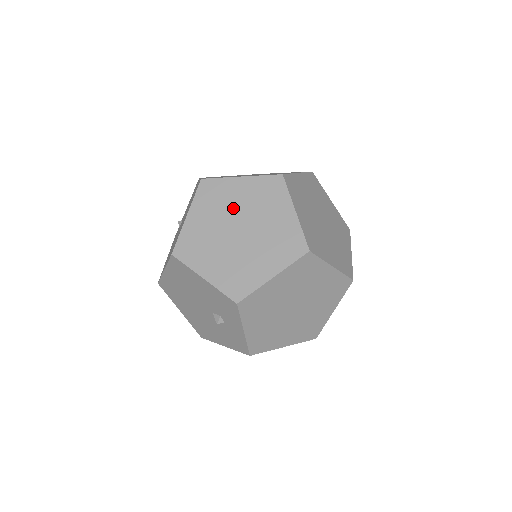
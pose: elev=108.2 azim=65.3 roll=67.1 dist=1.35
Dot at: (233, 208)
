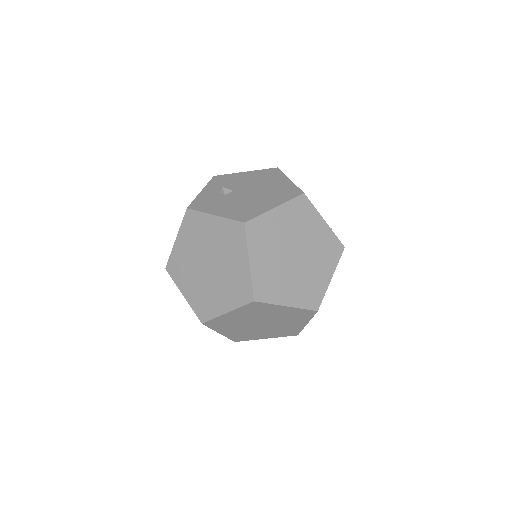
Dot at: (243, 322)
